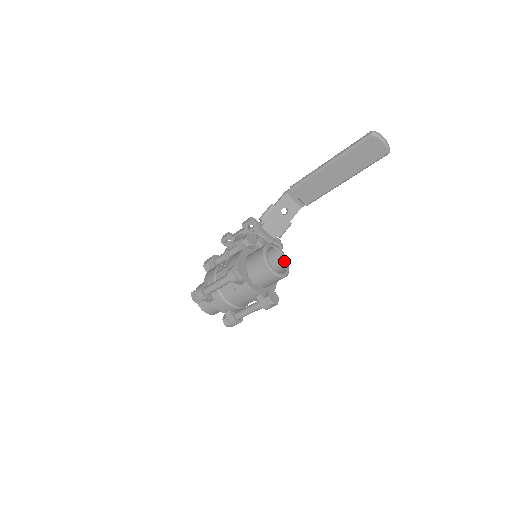
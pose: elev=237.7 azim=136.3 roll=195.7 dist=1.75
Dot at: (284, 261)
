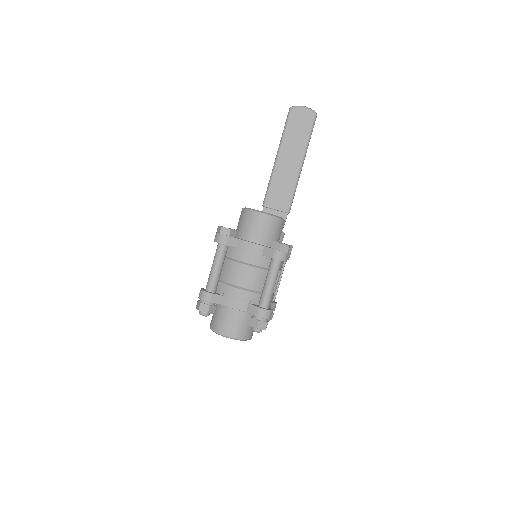
Dot at: occluded
